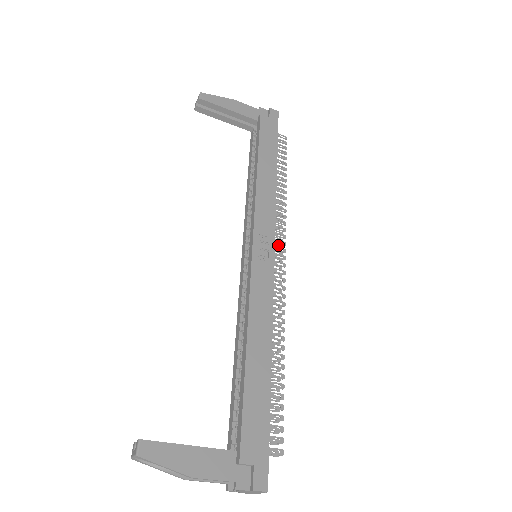
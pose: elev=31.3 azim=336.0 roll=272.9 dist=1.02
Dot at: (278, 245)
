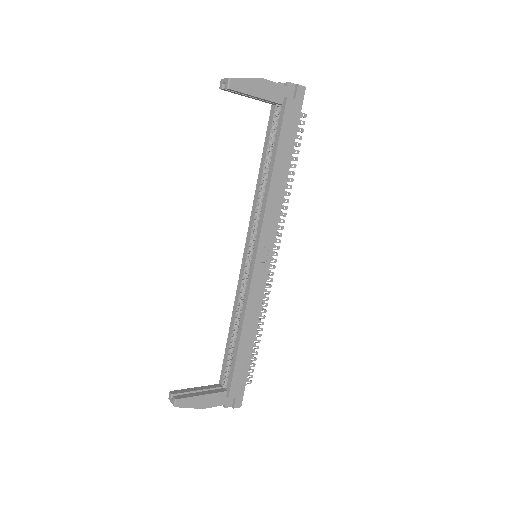
Dot at: occluded
